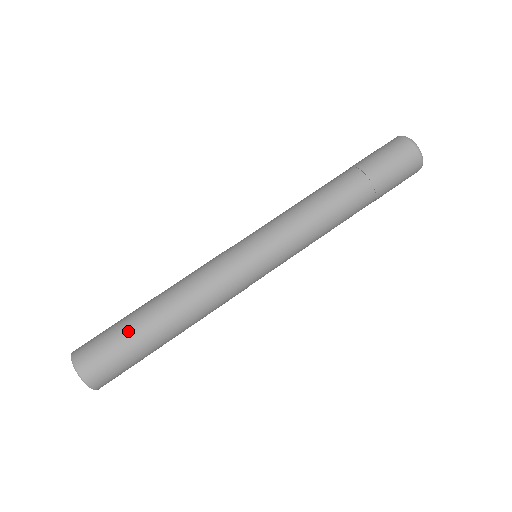
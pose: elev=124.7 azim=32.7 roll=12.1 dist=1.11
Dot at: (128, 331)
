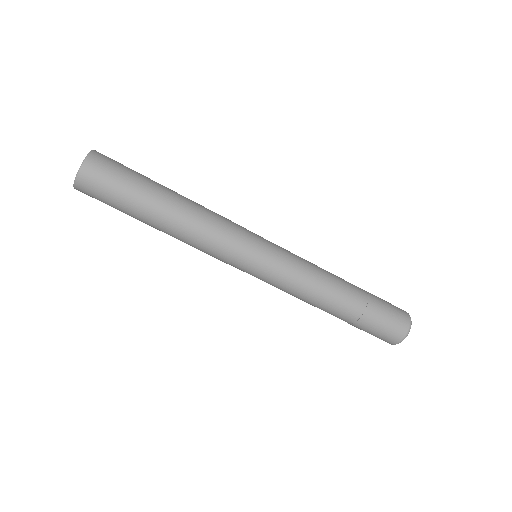
Dot at: (145, 178)
